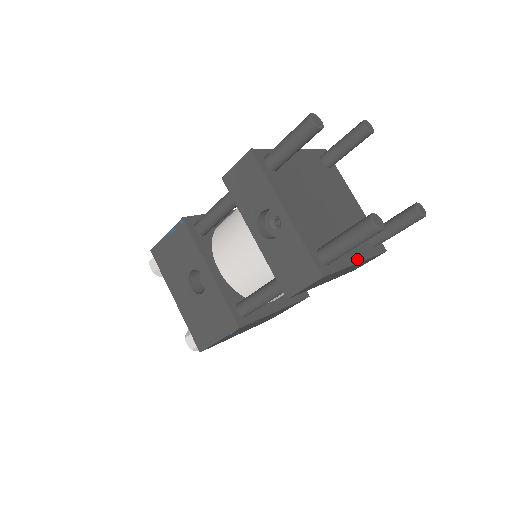
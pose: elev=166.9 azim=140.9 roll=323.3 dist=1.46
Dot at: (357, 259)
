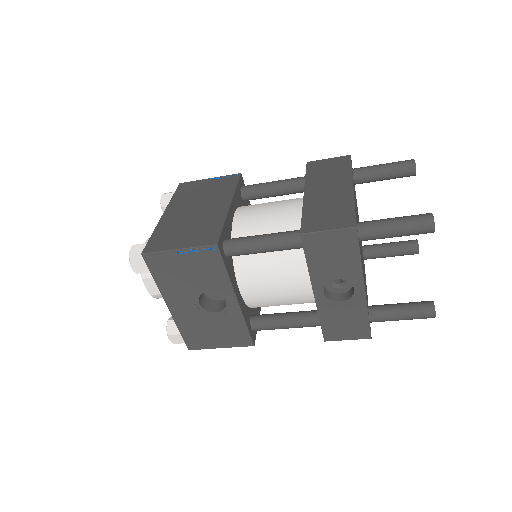
Dot at: occluded
